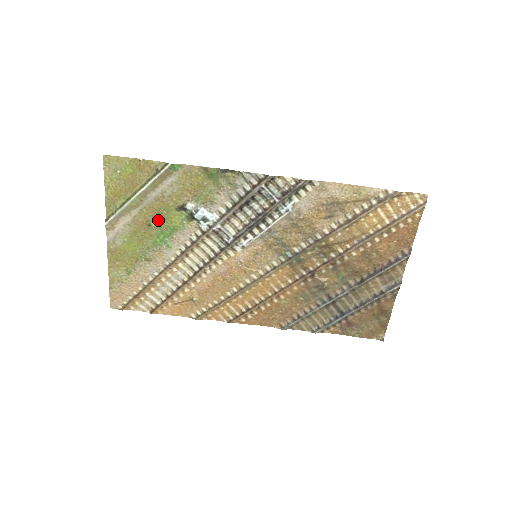
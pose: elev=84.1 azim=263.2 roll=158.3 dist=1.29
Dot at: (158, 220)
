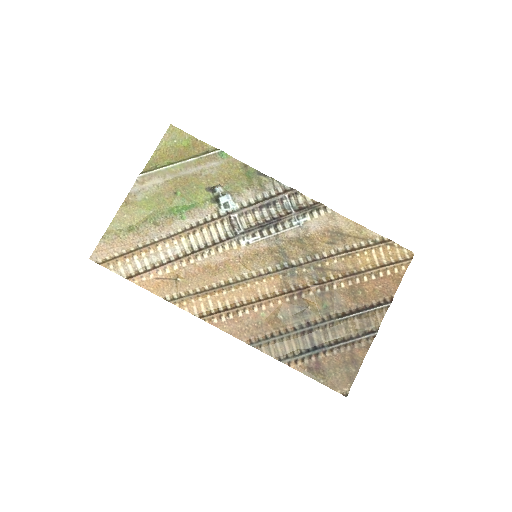
Dot at: (185, 192)
